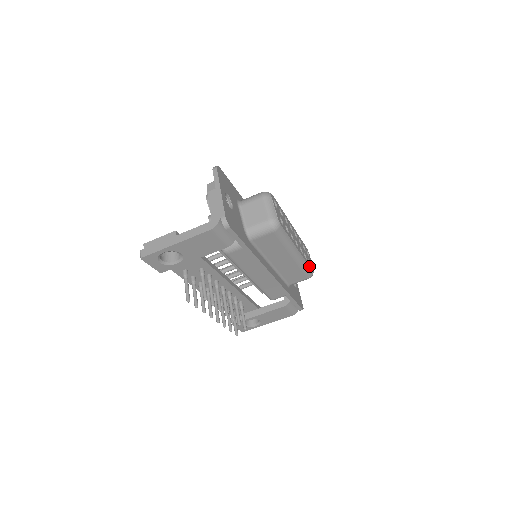
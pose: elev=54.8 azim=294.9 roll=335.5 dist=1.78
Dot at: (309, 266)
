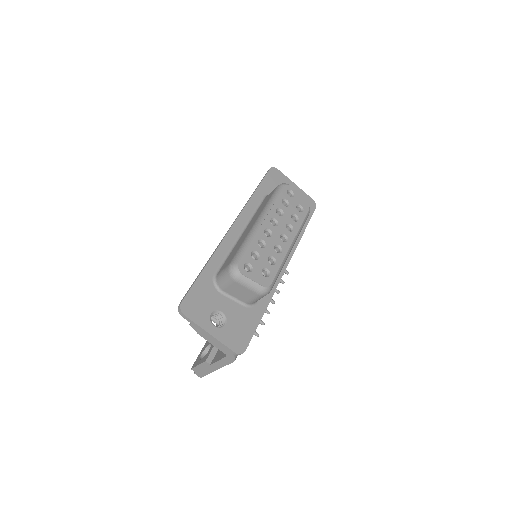
Dot at: (304, 218)
